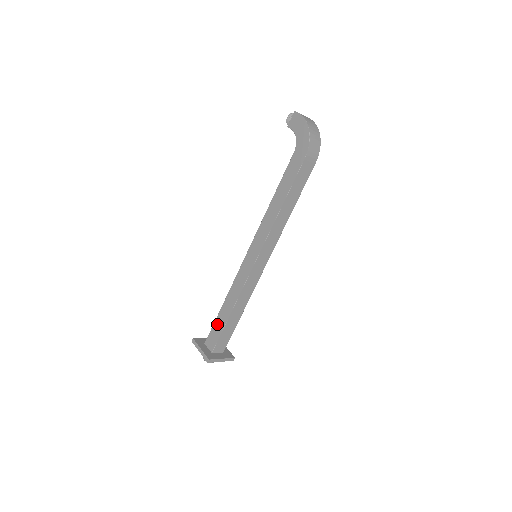
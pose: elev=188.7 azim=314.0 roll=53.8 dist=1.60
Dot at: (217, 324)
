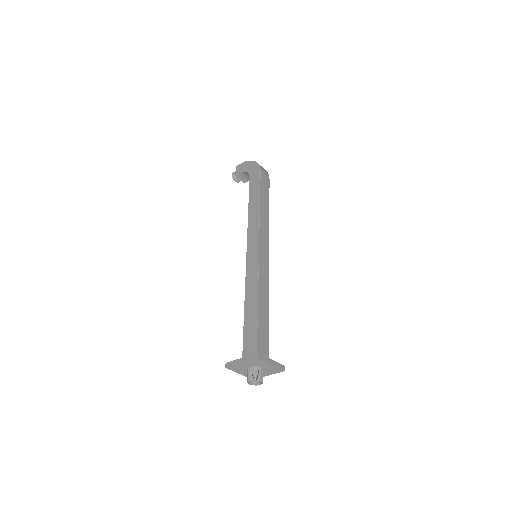
Dot at: (247, 330)
